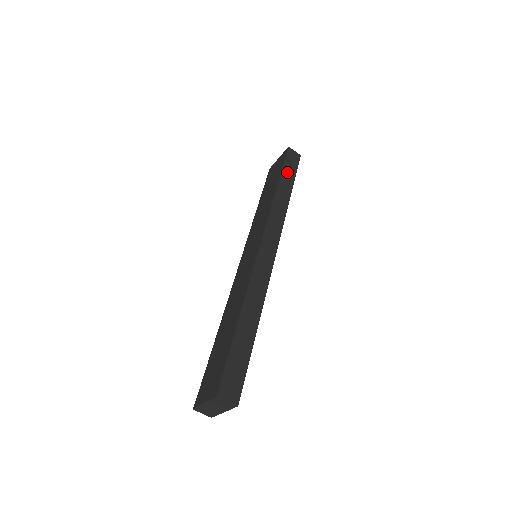
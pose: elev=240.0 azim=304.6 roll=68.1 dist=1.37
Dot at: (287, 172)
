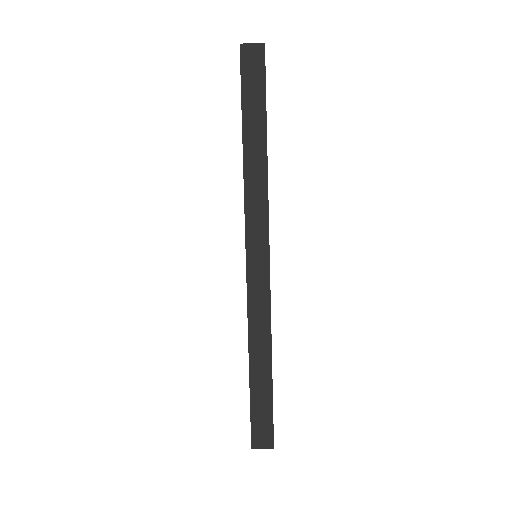
Dot at: (251, 105)
